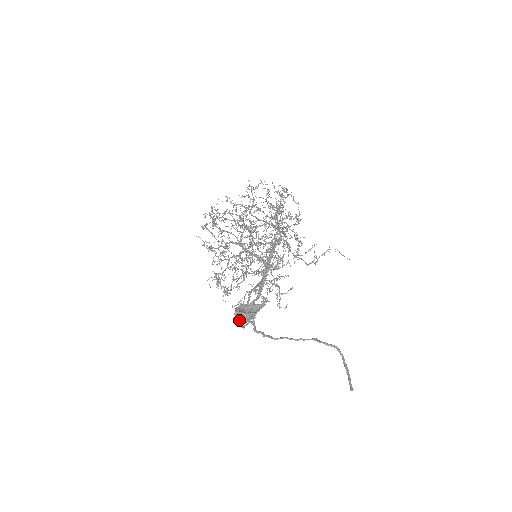
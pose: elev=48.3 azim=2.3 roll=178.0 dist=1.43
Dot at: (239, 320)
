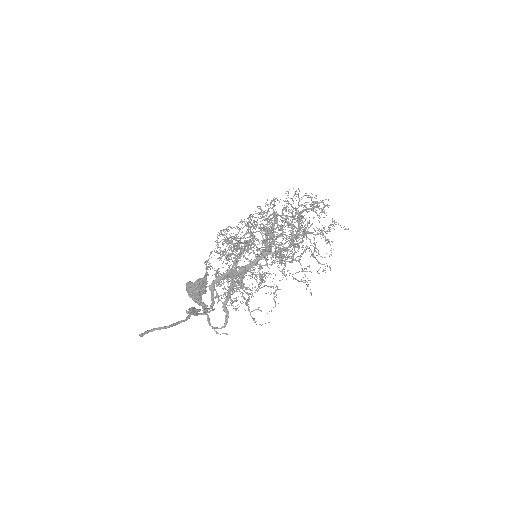
Dot at: (203, 308)
